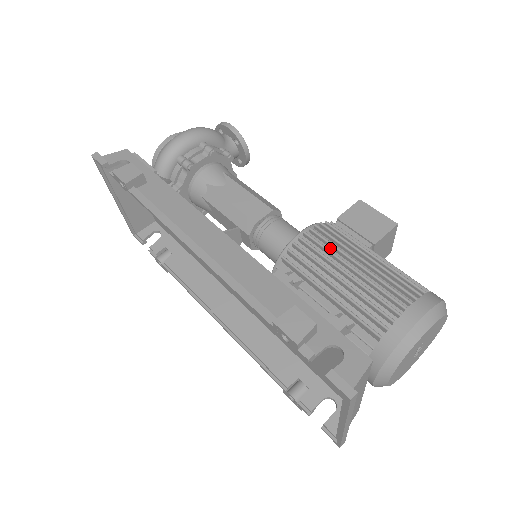
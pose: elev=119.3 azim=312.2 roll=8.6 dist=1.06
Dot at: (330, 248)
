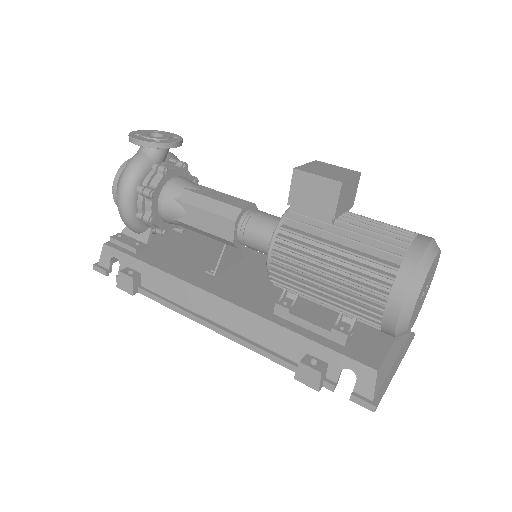
Dot at: (298, 261)
